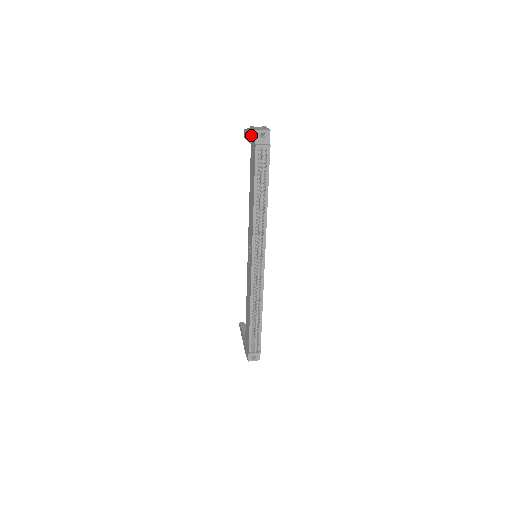
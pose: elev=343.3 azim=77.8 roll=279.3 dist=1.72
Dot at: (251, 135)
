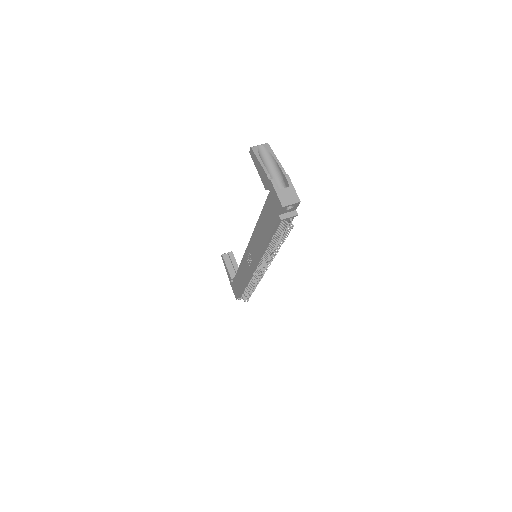
Dot at: (271, 191)
